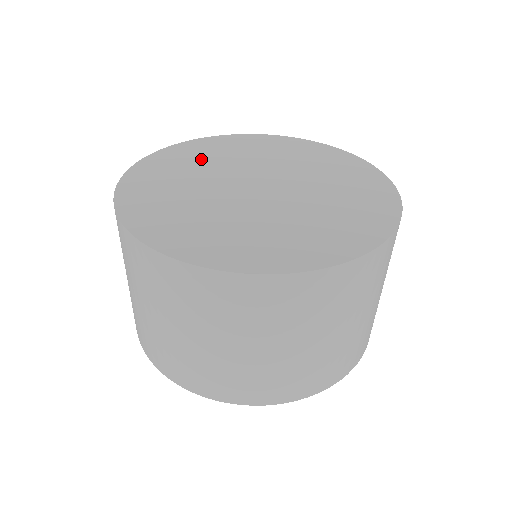
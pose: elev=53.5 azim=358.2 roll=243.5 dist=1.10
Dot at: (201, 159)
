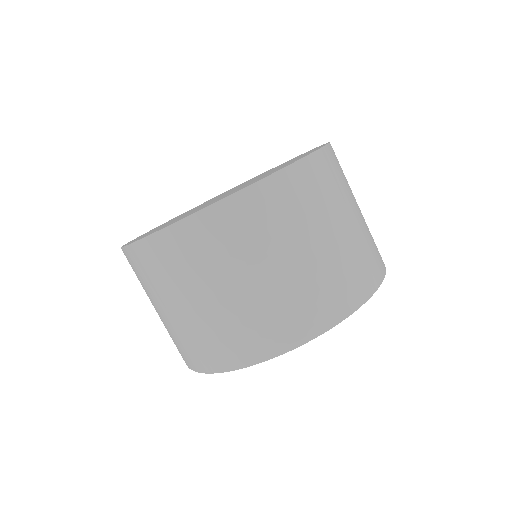
Dot at: occluded
